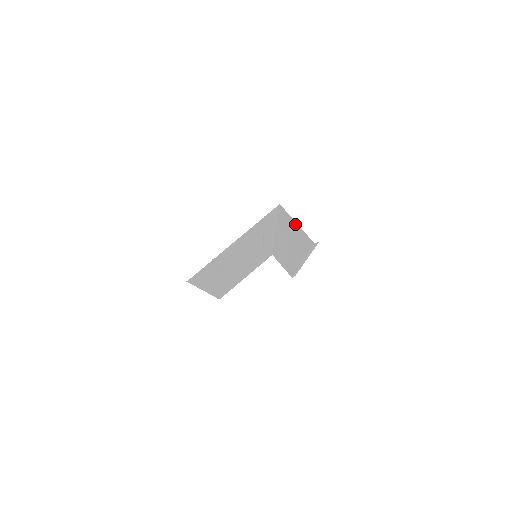
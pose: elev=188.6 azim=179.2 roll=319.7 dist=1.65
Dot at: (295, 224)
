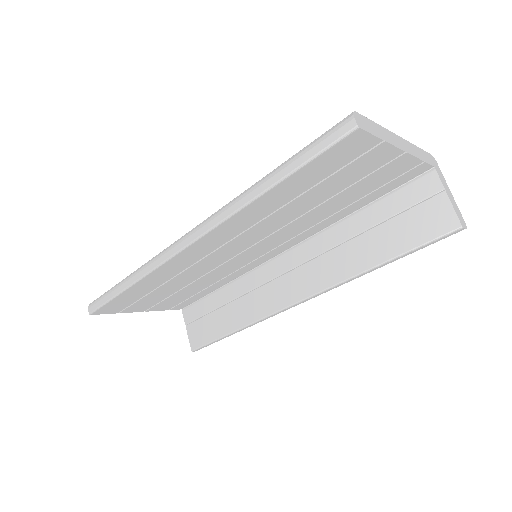
Dot at: (436, 199)
